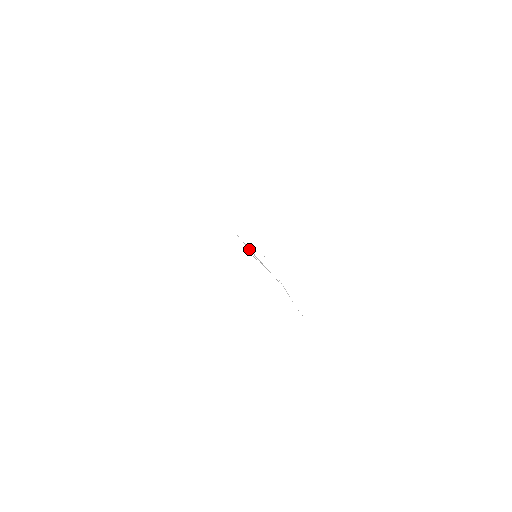
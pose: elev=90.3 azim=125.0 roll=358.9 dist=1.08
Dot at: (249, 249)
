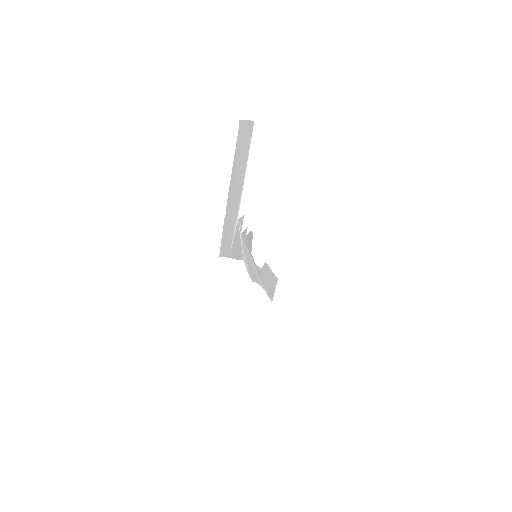
Dot at: (261, 276)
